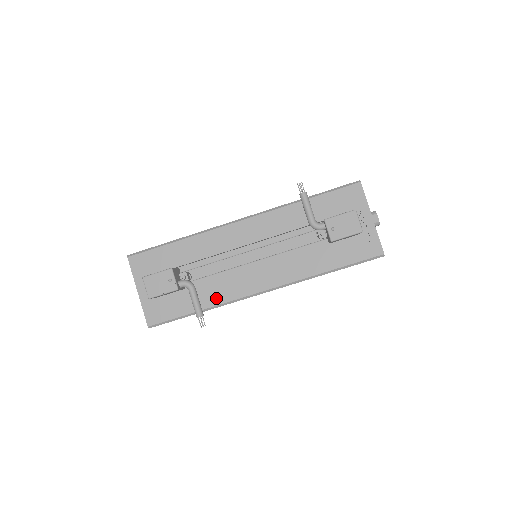
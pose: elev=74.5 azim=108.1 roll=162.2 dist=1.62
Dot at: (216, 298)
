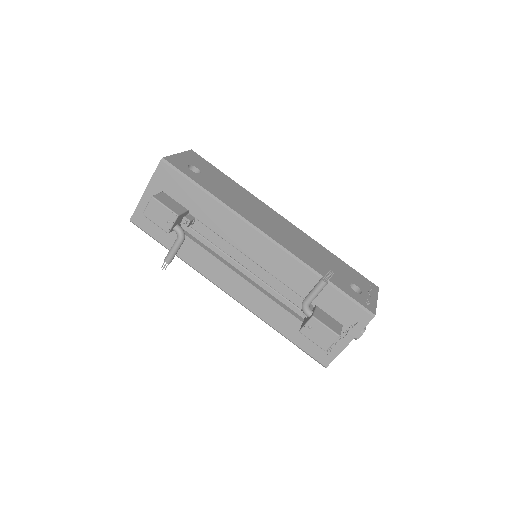
Dot at: (192, 259)
